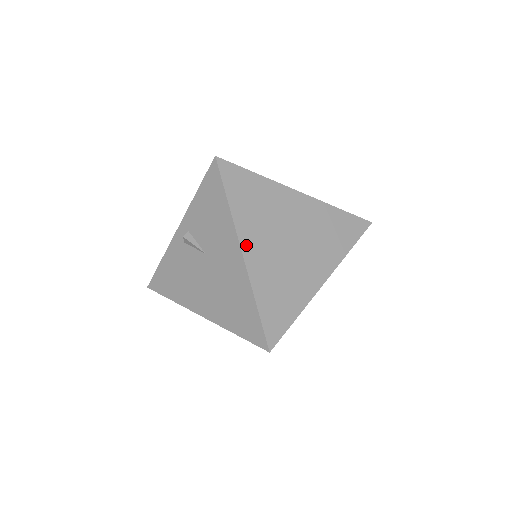
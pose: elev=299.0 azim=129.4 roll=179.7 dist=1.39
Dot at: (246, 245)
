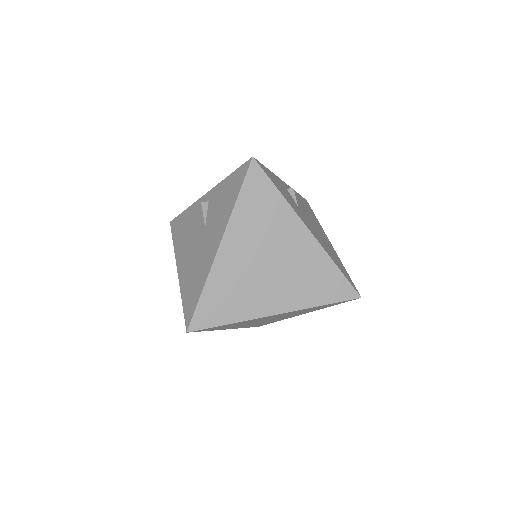
Dot at: (227, 242)
